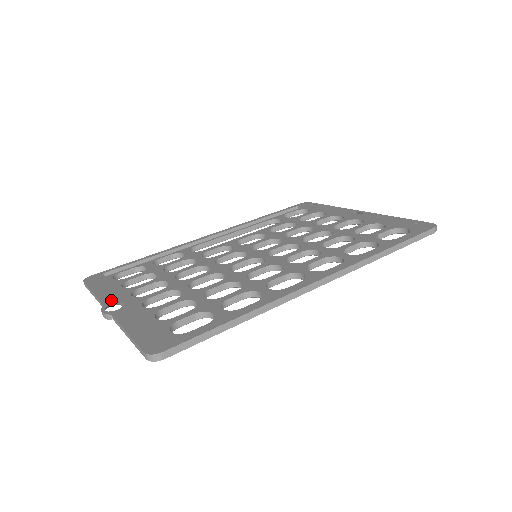
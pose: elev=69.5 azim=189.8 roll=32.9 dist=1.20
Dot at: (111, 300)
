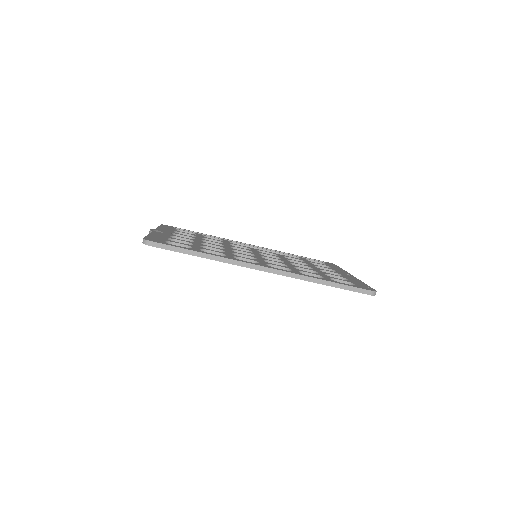
Dot at: (160, 230)
